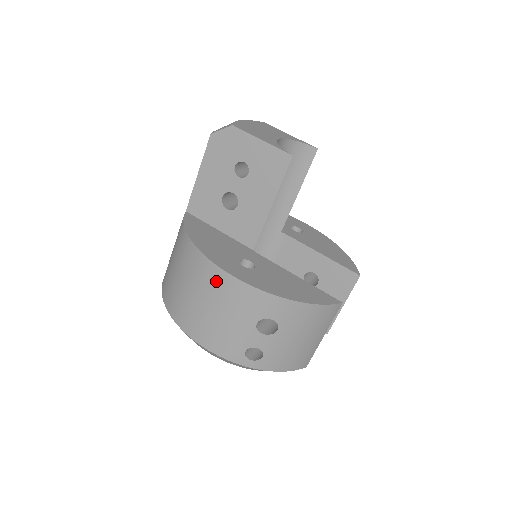
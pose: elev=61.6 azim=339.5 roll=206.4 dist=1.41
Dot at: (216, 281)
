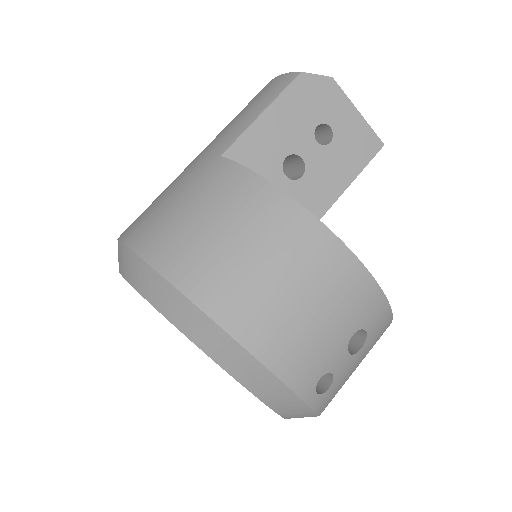
Dot at: (331, 261)
